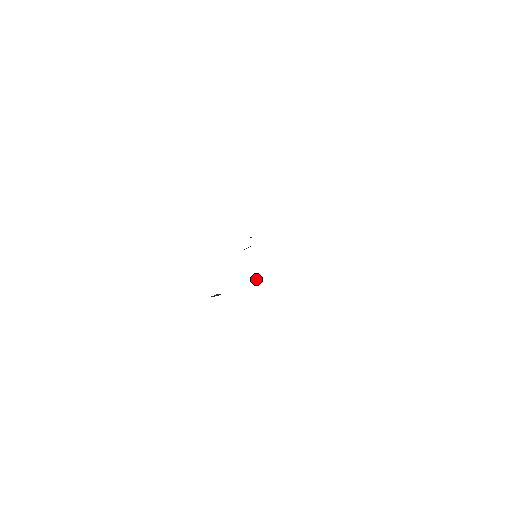
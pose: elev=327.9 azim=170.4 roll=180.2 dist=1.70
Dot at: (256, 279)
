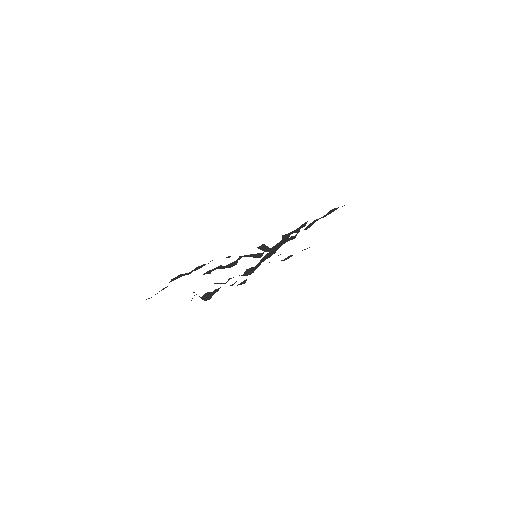
Dot at: (248, 273)
